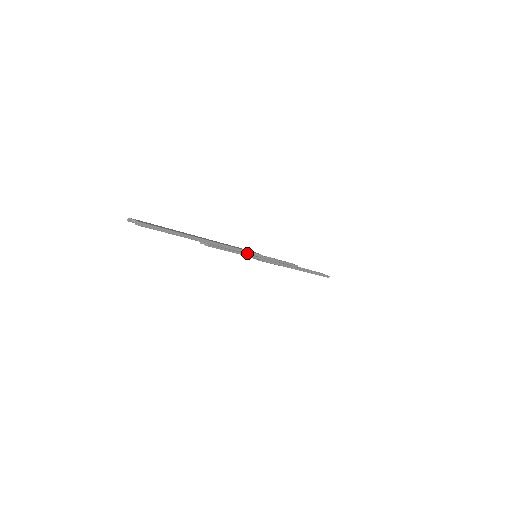
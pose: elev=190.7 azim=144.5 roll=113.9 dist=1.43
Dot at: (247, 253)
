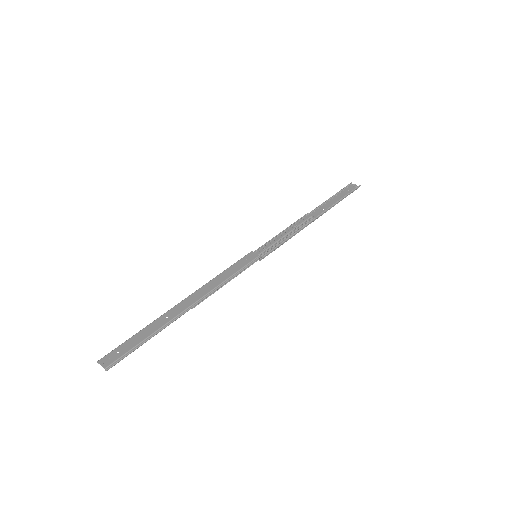
Dot at: (242, 270)
